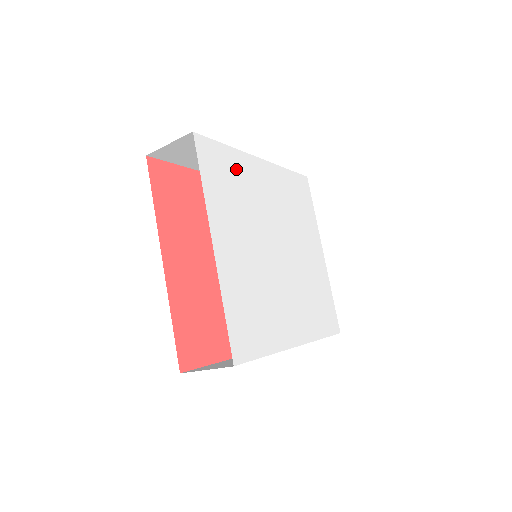
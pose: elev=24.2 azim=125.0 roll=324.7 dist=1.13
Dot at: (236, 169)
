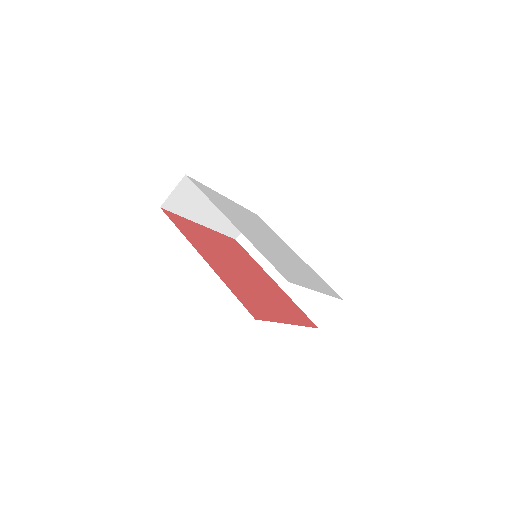
Dot at: (271, 231)
